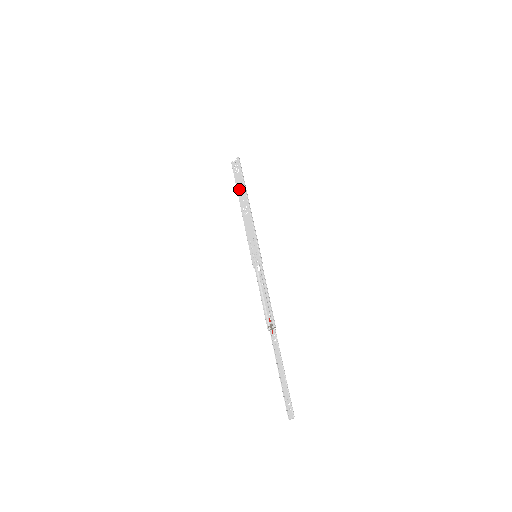
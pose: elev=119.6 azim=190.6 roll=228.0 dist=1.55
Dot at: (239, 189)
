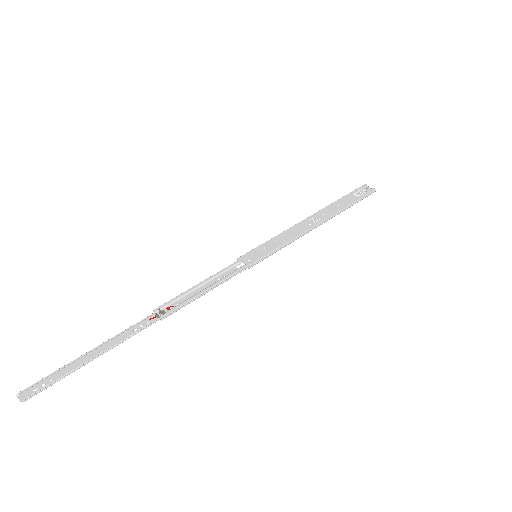
Dot at: (336, 204)
